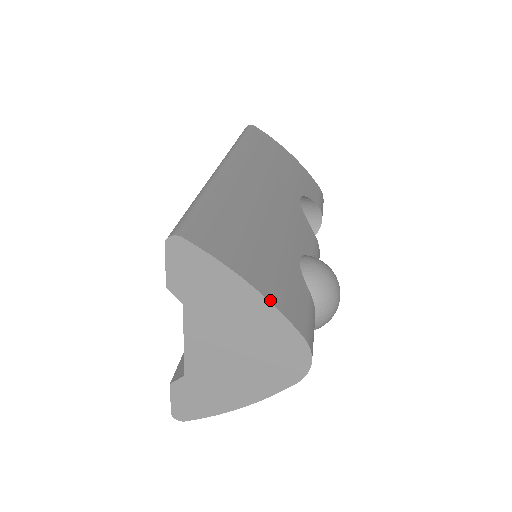
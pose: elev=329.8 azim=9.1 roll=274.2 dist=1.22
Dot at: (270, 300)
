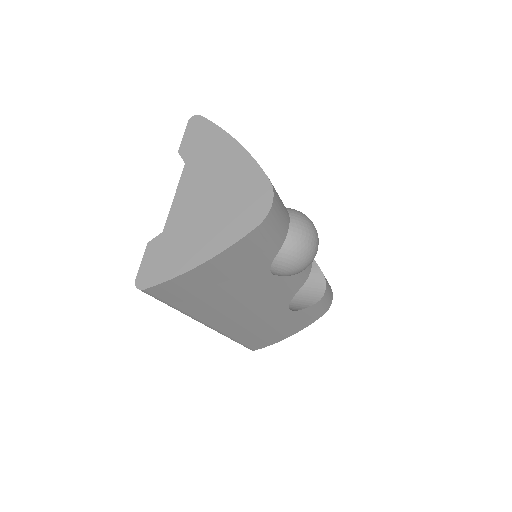
Dot at: (248, 153)
